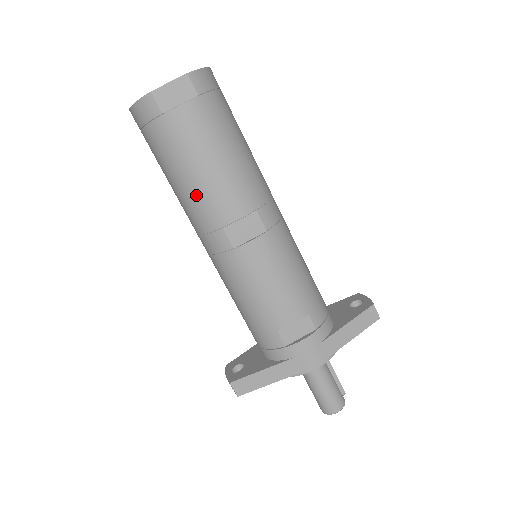
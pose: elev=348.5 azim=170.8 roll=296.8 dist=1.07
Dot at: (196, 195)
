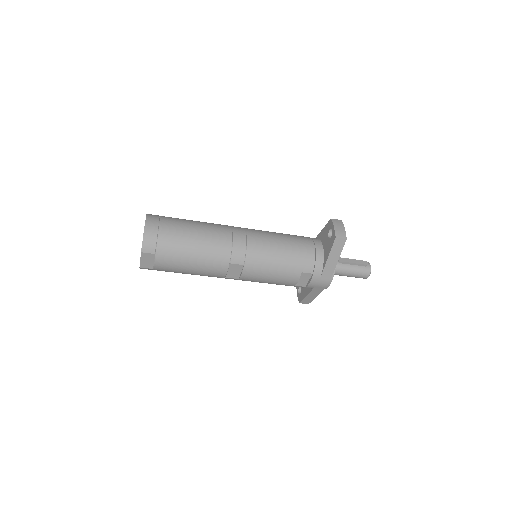
Dot at: occluded
